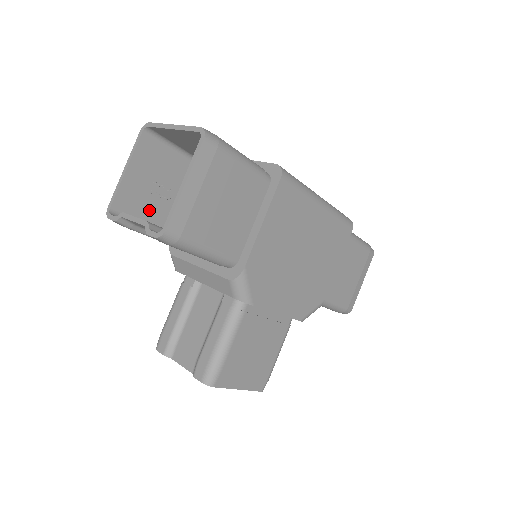
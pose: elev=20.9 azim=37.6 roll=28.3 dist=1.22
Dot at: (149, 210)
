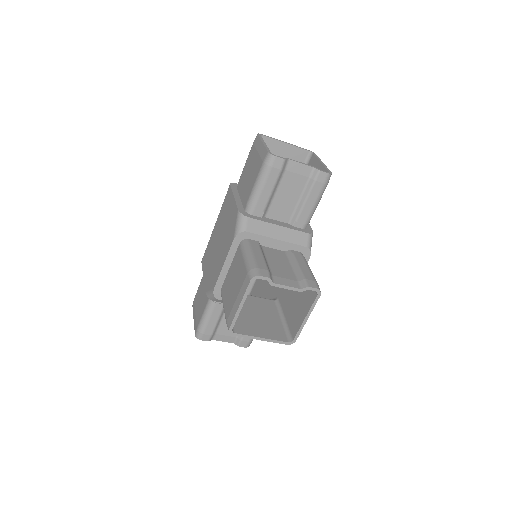
Dot at: occluded
